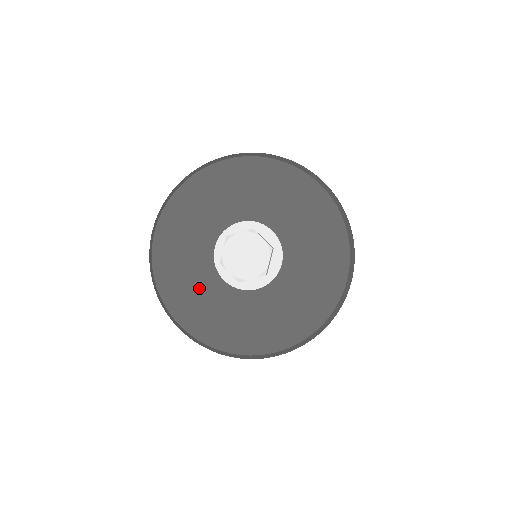
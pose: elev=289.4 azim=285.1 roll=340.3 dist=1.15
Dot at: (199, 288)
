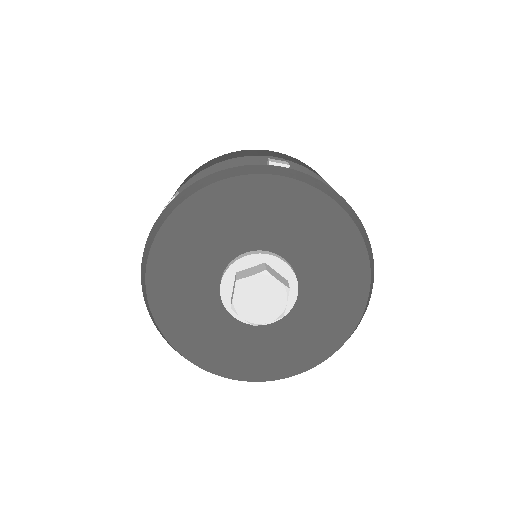
Dot at: (206, 324)
